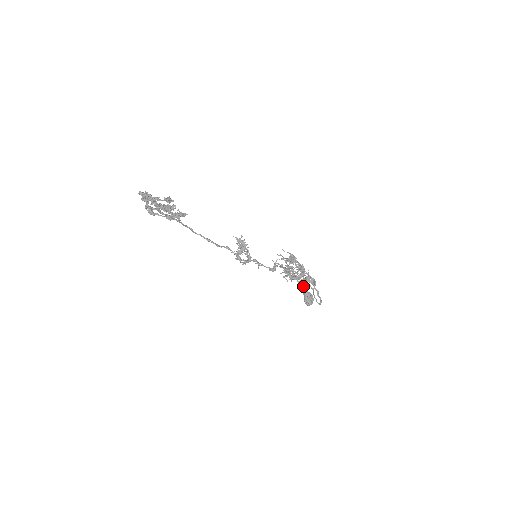
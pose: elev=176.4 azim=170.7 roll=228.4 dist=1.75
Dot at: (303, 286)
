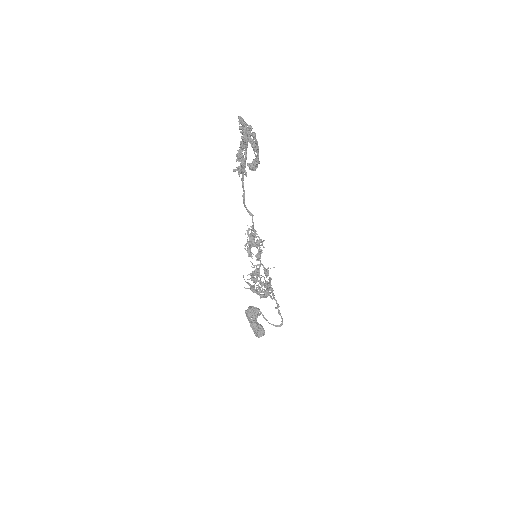
Dot at: (249, 318)
